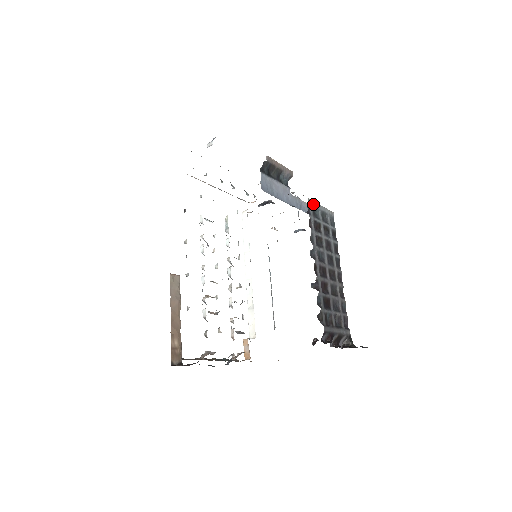
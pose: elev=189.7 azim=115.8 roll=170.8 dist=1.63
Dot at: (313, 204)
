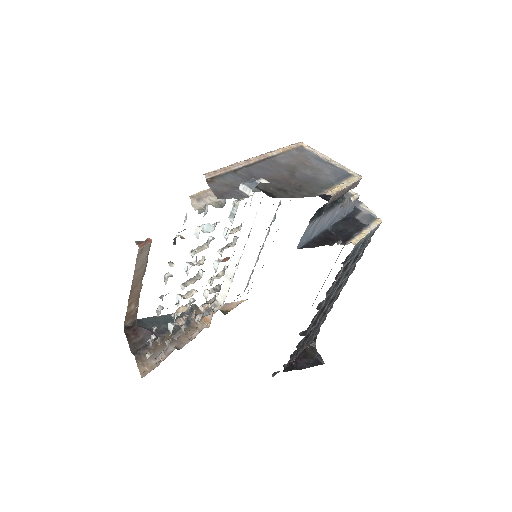
Dot at: (358, 243)
